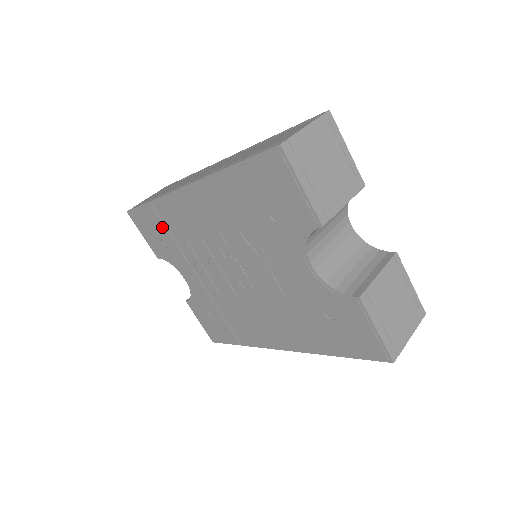
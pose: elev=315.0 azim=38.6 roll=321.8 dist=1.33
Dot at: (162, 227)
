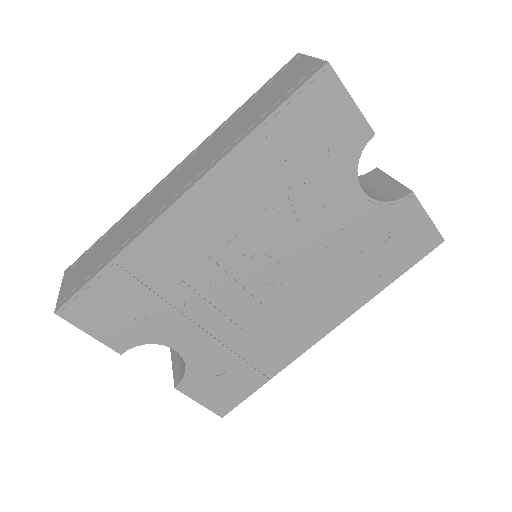
Dot at: (136, 289)
